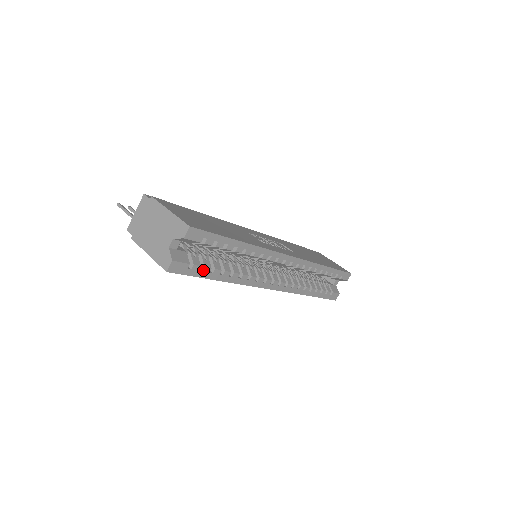
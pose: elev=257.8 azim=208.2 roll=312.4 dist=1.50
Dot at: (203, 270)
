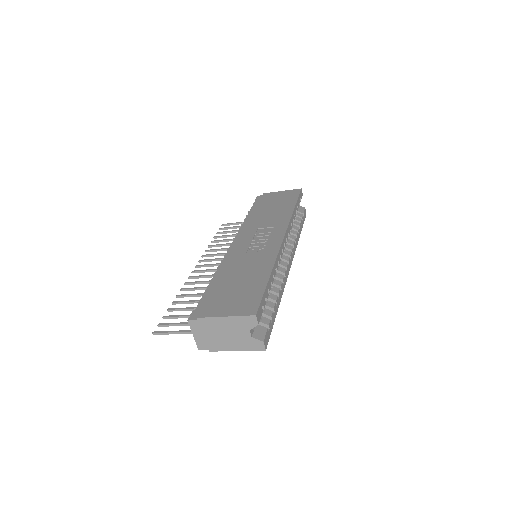
Dot at: (272, 319)
